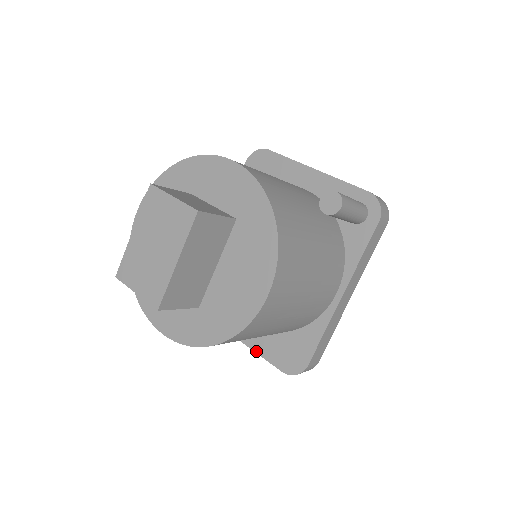
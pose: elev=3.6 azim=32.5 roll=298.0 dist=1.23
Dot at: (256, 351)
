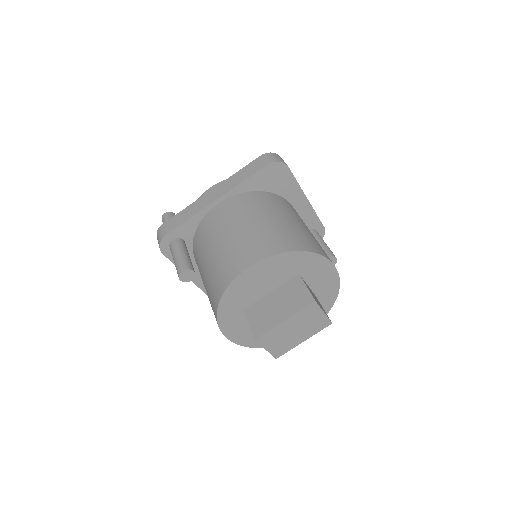
Dot at: (200, 288)
